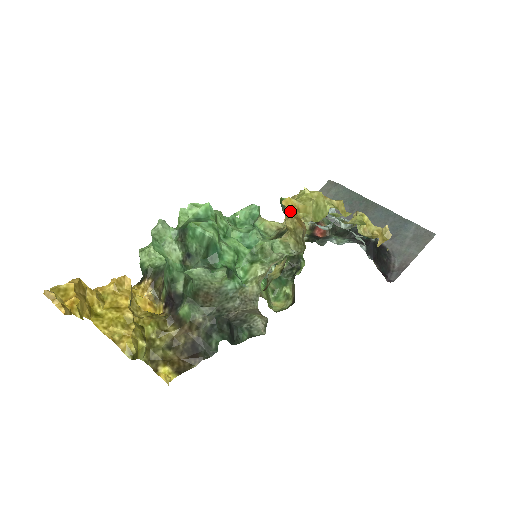
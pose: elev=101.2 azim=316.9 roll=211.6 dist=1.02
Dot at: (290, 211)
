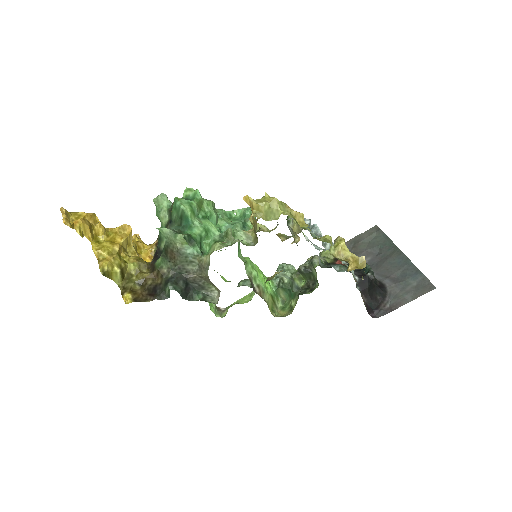
Dot at: (251, 208)
